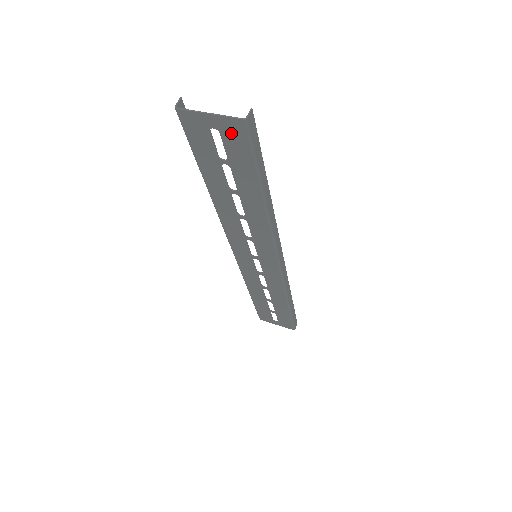
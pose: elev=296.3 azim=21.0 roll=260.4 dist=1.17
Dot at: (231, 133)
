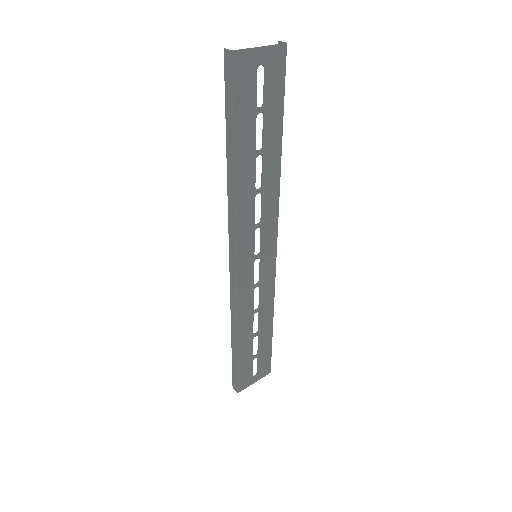
Dot at: (274, 65)
